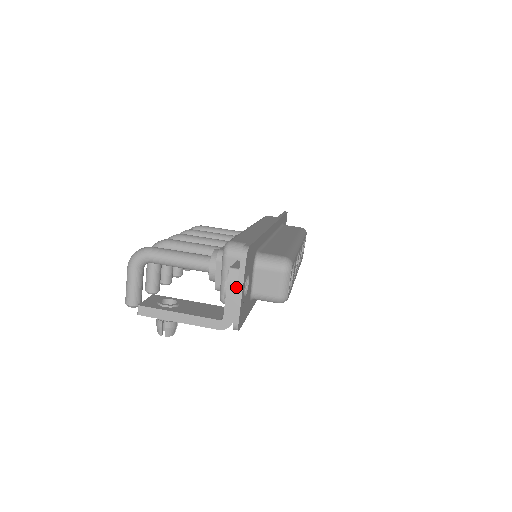
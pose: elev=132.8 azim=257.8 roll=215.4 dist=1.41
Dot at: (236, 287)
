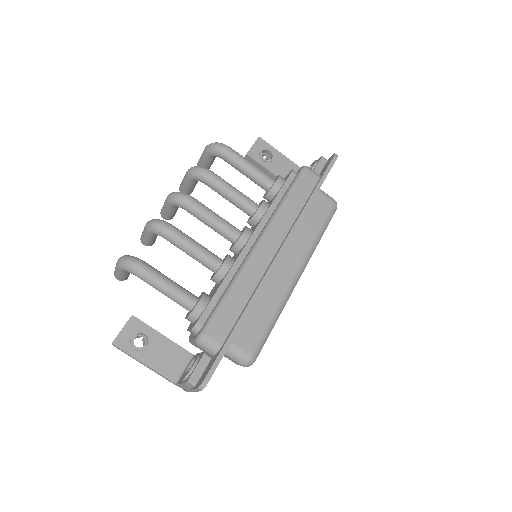
Dot at: (190, 388)
